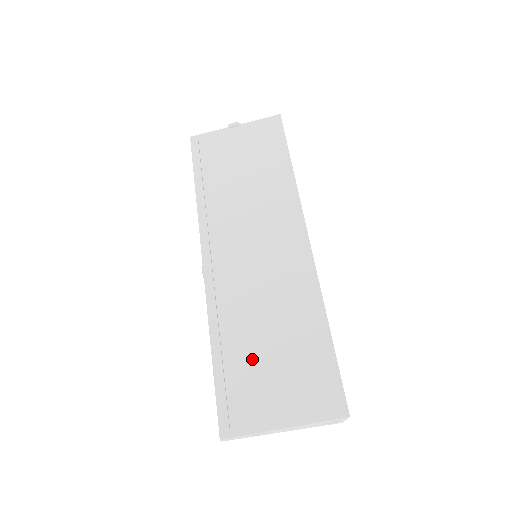
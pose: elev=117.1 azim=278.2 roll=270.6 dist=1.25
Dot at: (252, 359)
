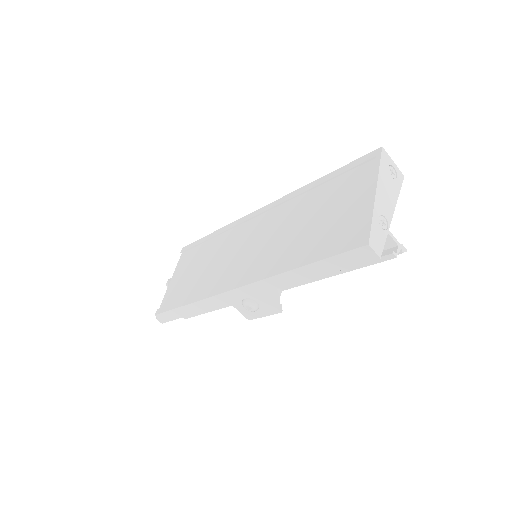
Dot at: (318, 233)
